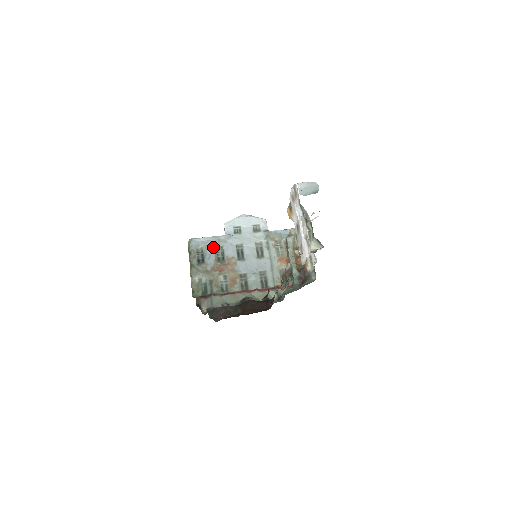
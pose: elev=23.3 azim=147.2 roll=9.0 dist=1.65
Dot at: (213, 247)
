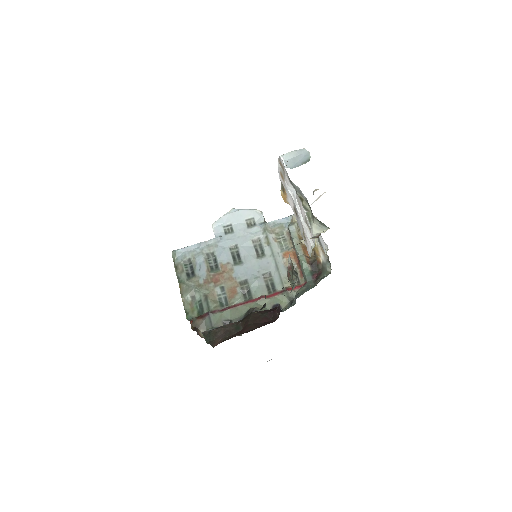
Dot at: (202, 255)
